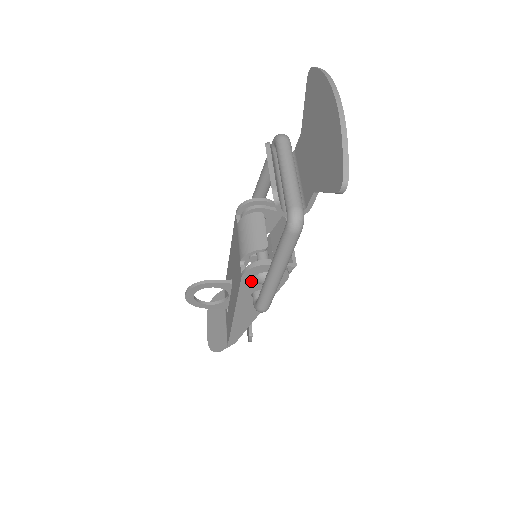
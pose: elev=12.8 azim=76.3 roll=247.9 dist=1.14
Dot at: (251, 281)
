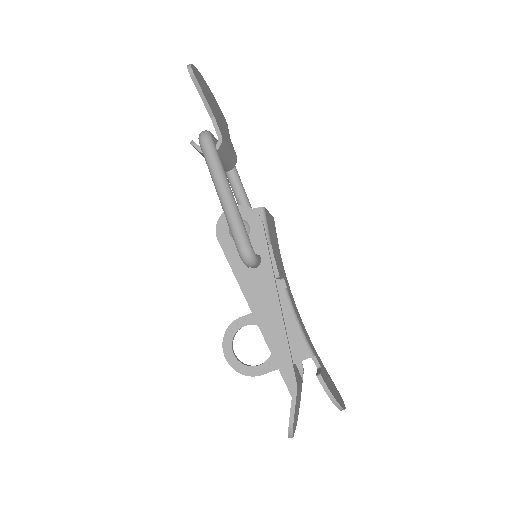
Dot at: (230, 242)
